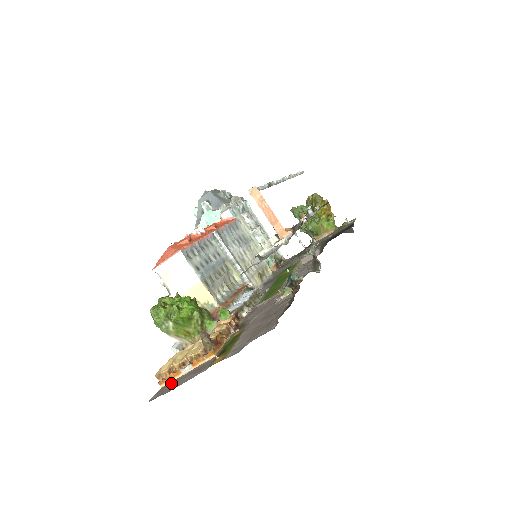
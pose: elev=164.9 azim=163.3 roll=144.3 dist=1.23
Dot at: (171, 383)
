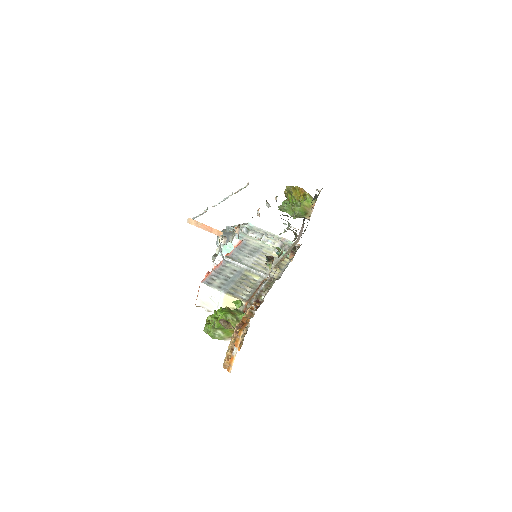
Dot at: occluded
